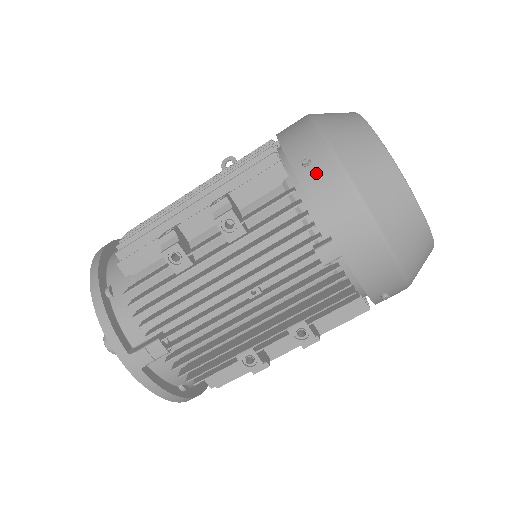
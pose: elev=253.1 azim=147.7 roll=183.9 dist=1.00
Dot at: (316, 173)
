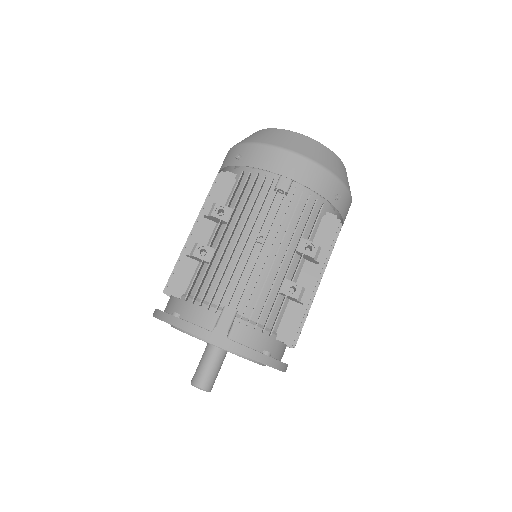
Dot at: (247, 156)
